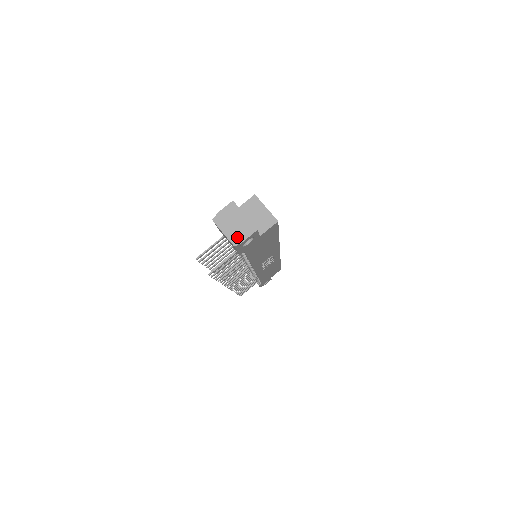
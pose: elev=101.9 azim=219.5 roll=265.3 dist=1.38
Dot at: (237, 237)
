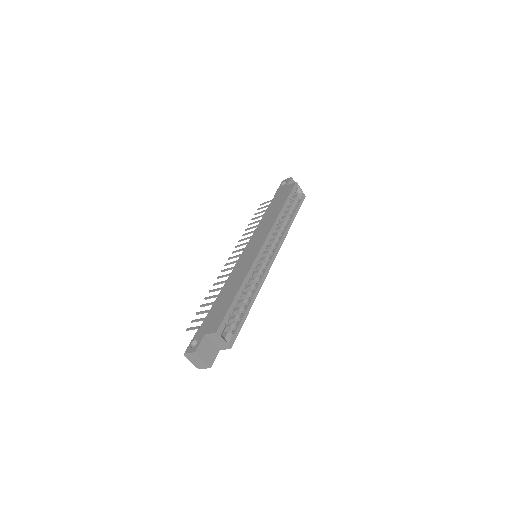
Dot at: (199, 366)
